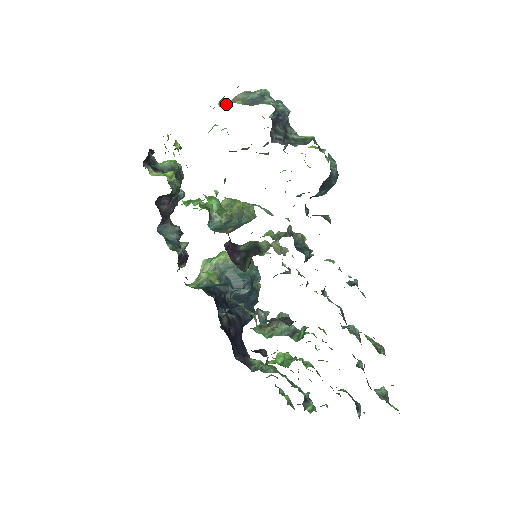
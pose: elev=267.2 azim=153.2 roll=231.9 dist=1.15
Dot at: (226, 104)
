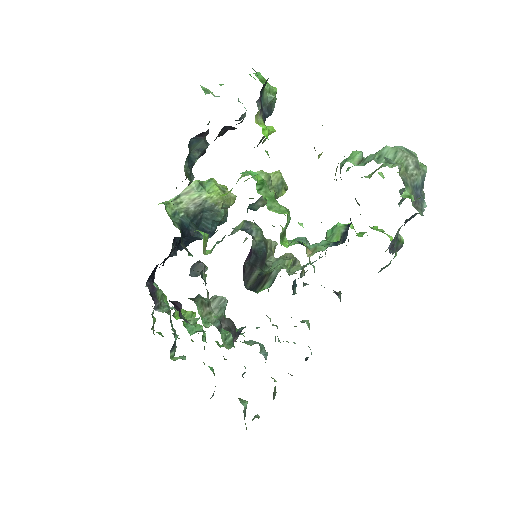
Dot at: (404, 191)
